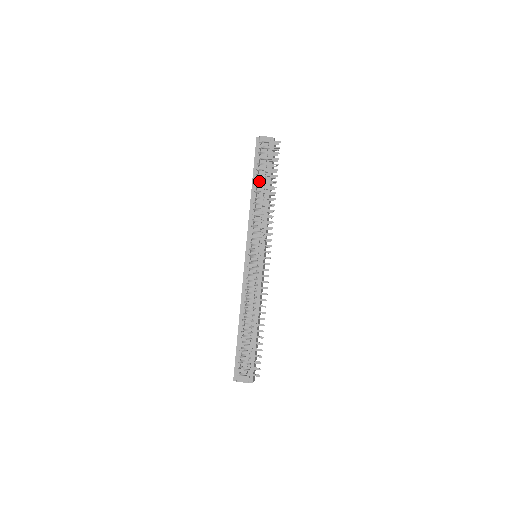
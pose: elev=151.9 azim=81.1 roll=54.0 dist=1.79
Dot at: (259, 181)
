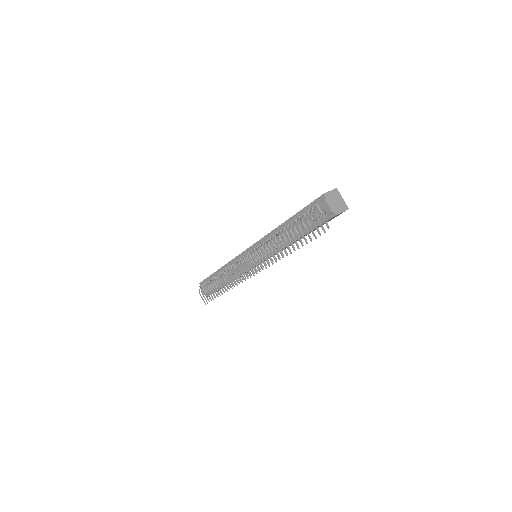
Dot at: (285, 232)
